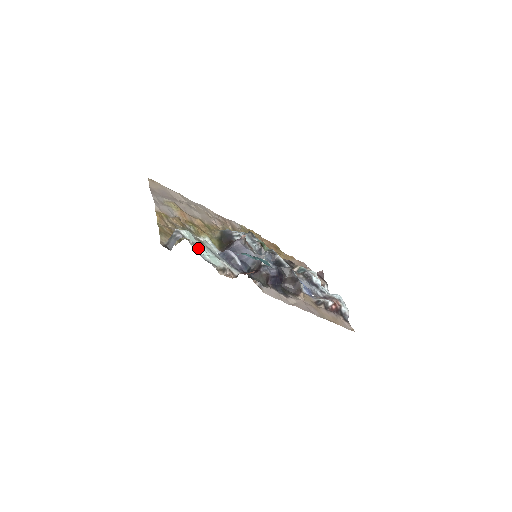
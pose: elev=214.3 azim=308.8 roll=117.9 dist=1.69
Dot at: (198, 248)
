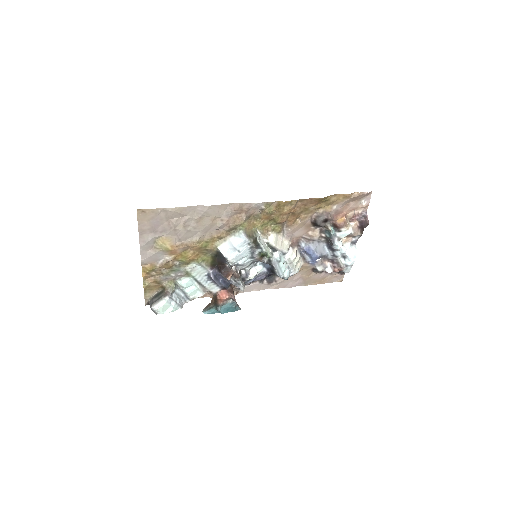
Dot at: (181, 286)
